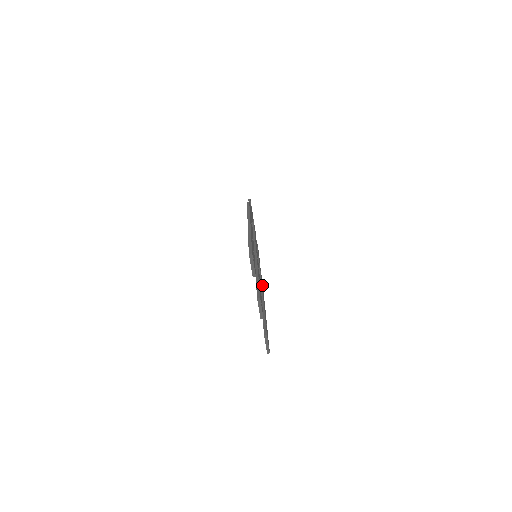
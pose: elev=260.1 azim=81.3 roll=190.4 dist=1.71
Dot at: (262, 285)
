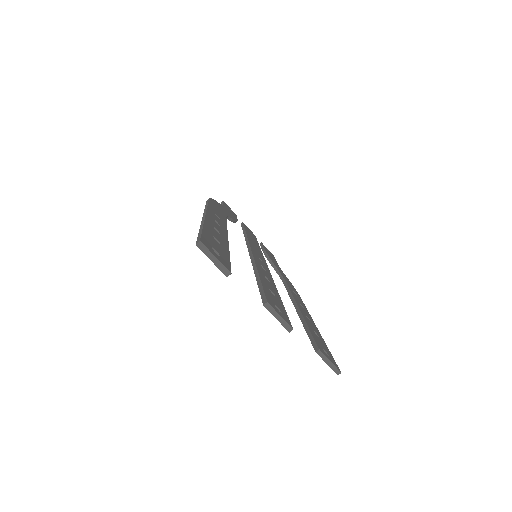
Dot at: (292, 288)
